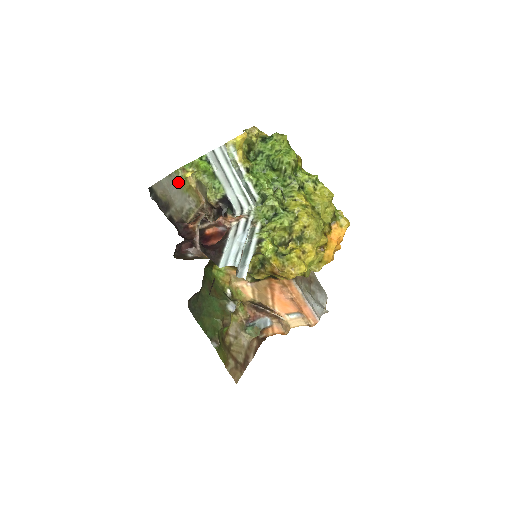
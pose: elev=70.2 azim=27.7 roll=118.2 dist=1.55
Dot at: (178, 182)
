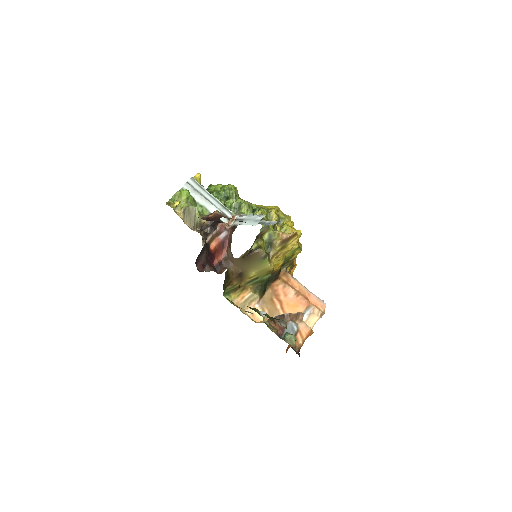
Dot at: occluded
